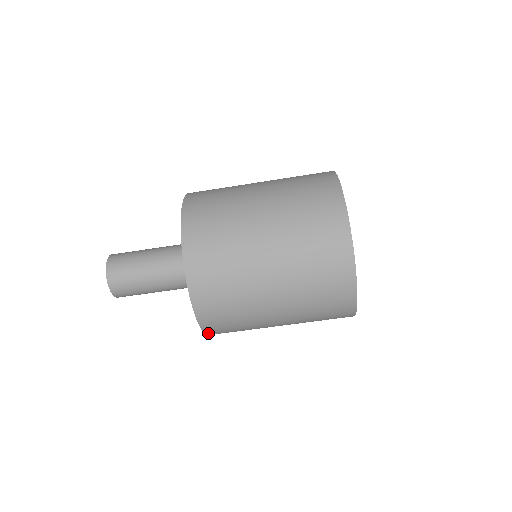
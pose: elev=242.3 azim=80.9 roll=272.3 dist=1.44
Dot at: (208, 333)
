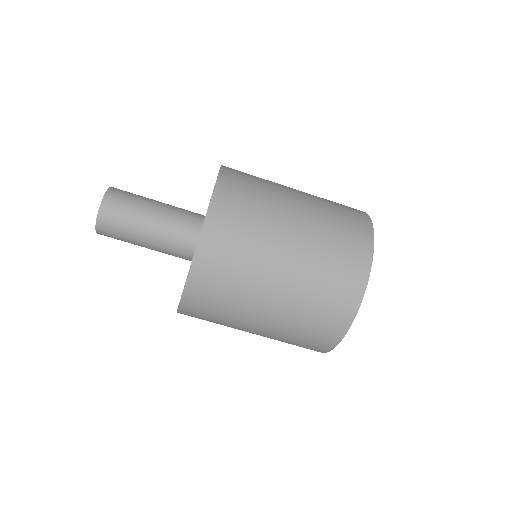
Dot at: (180, 313)
